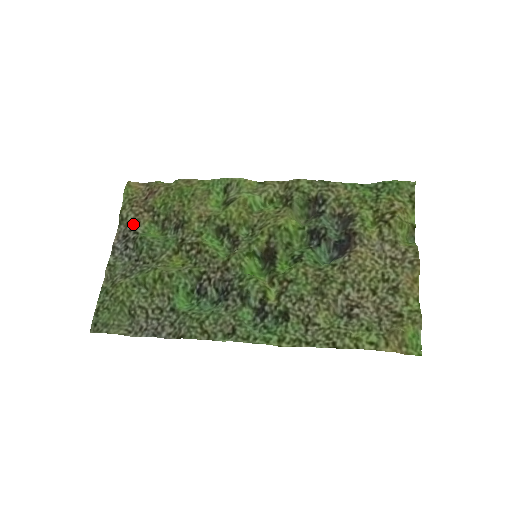
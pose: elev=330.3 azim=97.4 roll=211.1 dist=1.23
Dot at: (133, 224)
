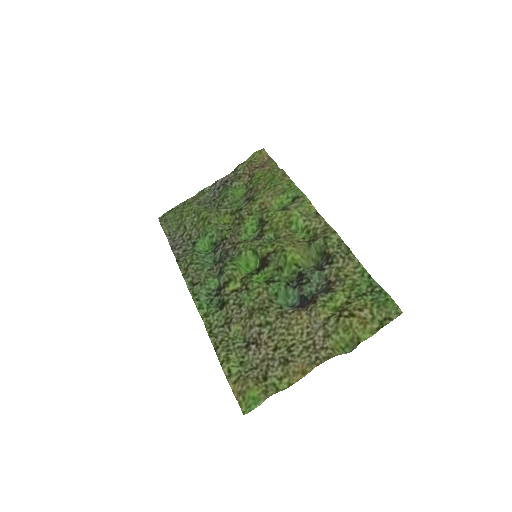
Dot at: (236, 177)
